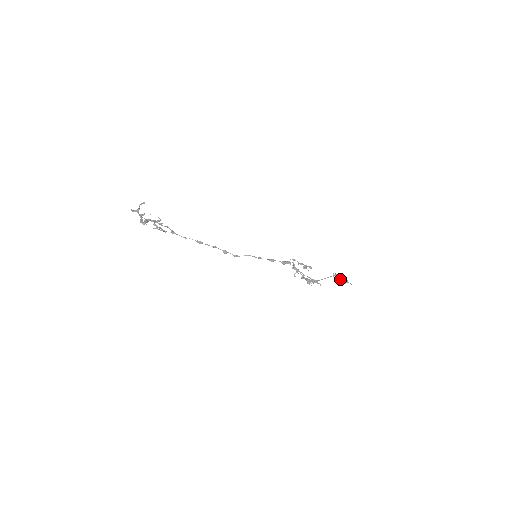
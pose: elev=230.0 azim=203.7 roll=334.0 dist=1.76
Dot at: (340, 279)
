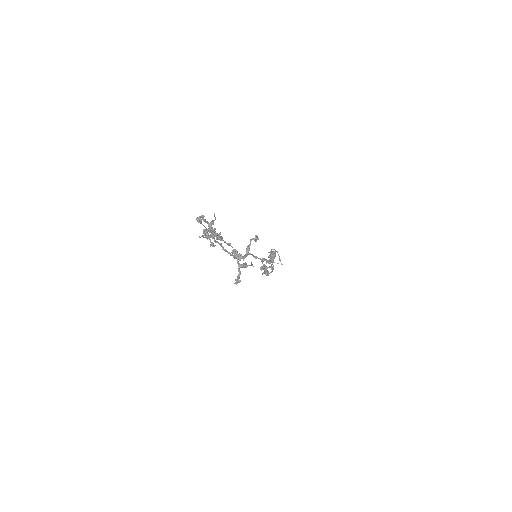
Dot at: (273, 254)
